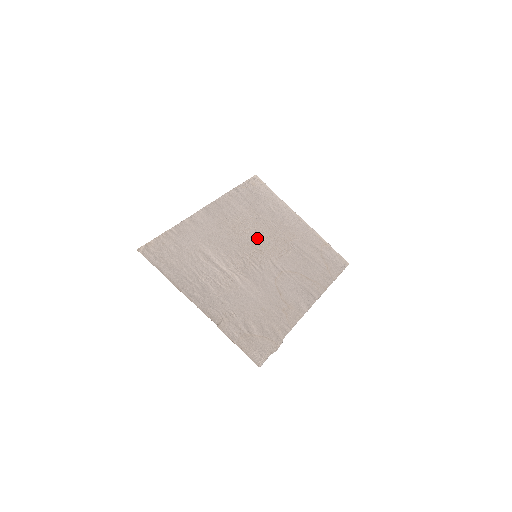
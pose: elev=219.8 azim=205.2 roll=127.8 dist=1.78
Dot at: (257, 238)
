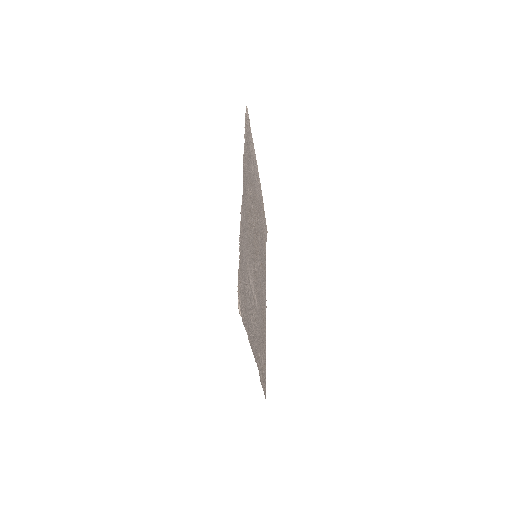
Dot at: (254, 226)
